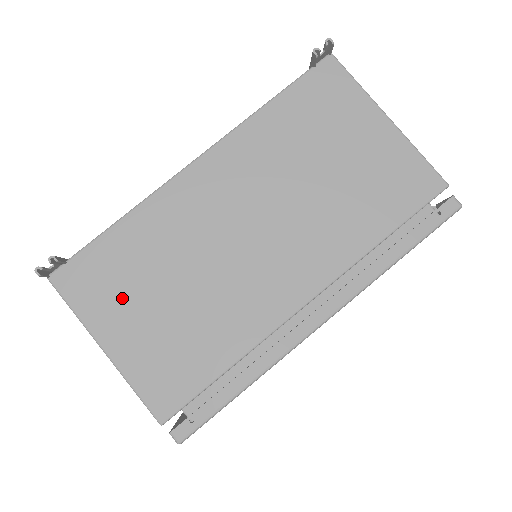
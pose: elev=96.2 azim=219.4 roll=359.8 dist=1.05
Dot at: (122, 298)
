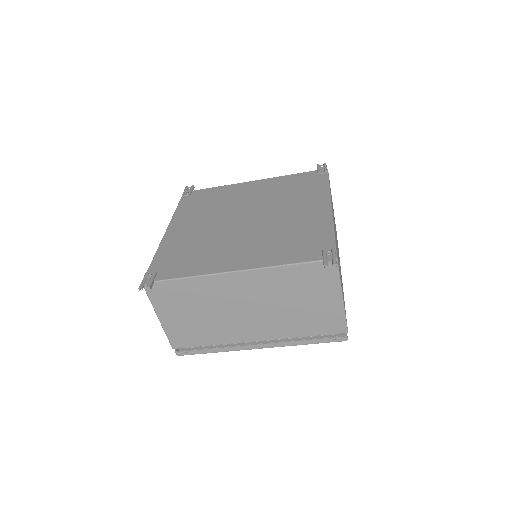
Dot at: (175, 306)
